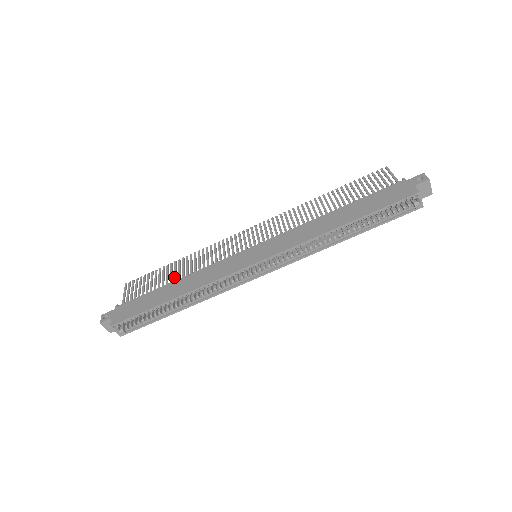
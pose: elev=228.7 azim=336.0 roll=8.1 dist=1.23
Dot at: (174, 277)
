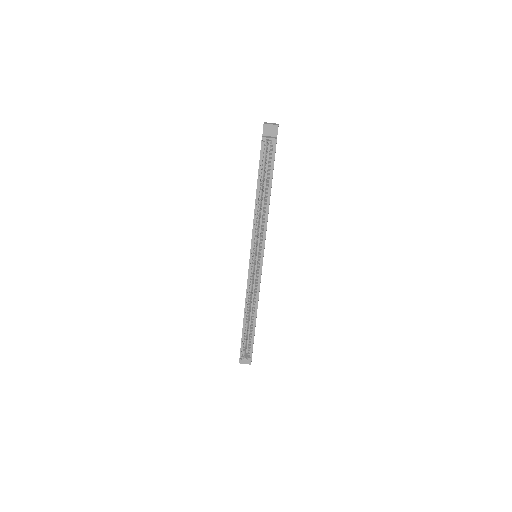
Dot at: occluded
